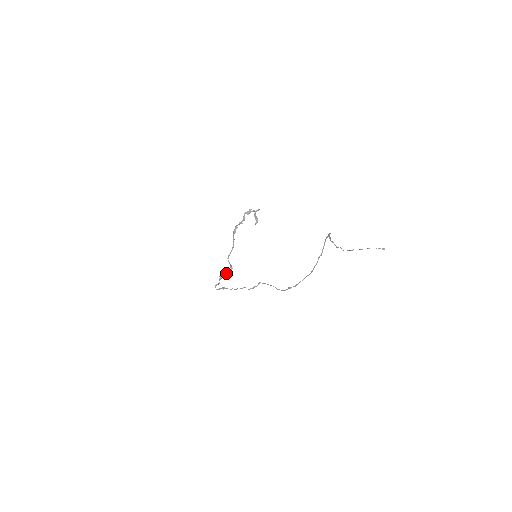
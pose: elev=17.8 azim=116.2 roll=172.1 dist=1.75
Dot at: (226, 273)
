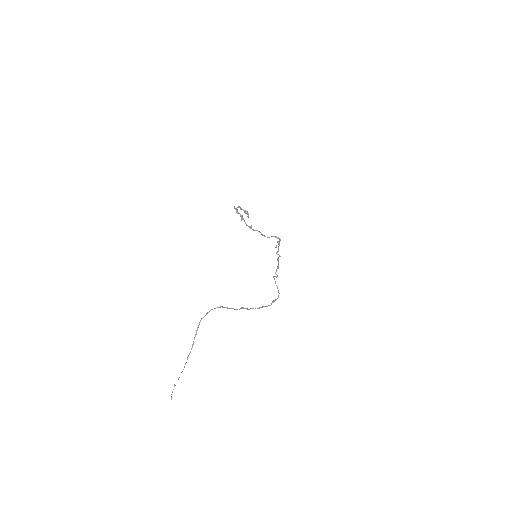
Dot at: (279, 240)
